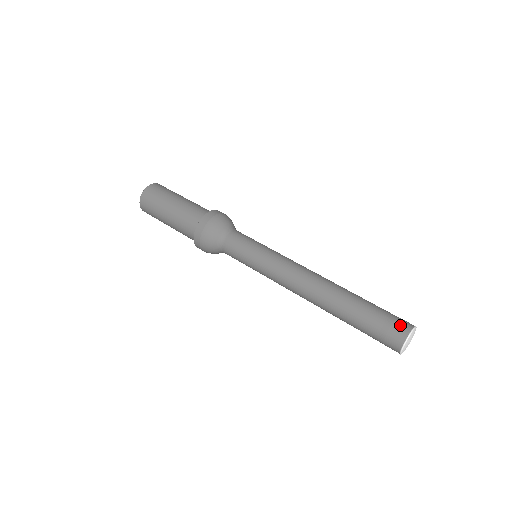
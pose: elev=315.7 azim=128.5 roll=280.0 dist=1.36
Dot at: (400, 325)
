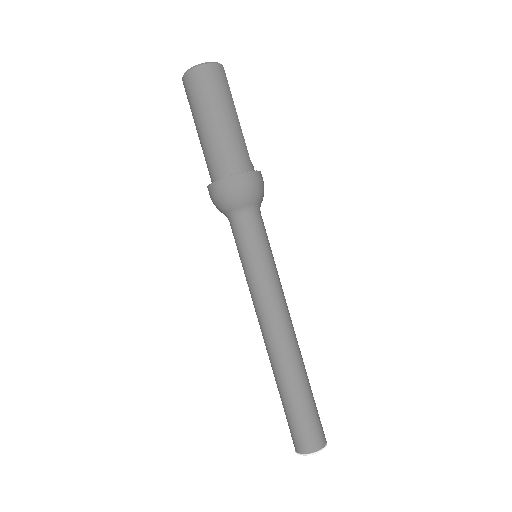
Dot at: (315, 439)
